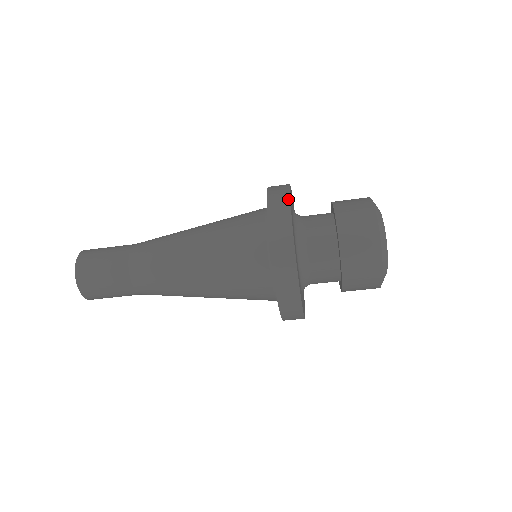
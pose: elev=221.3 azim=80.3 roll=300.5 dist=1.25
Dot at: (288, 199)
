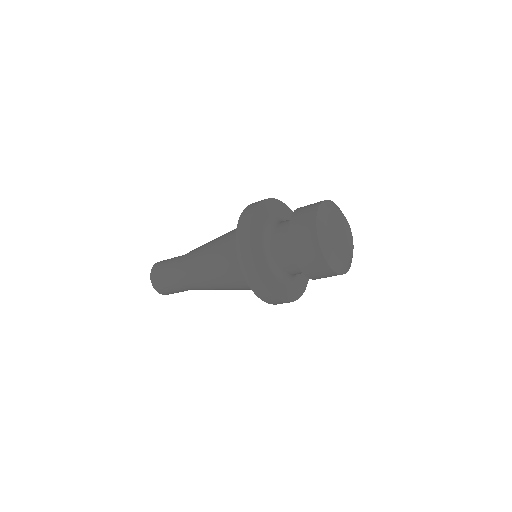
Dot at: (252, 261)
